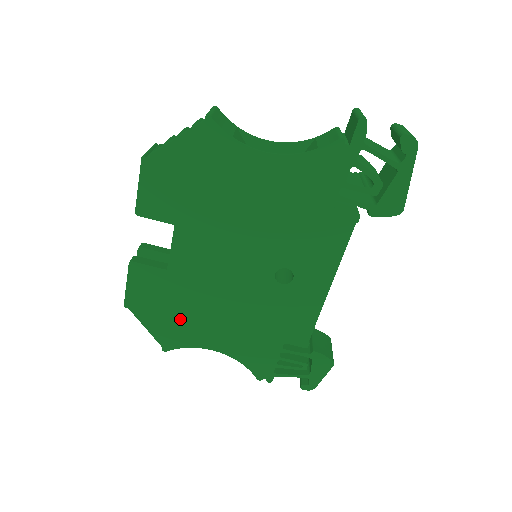
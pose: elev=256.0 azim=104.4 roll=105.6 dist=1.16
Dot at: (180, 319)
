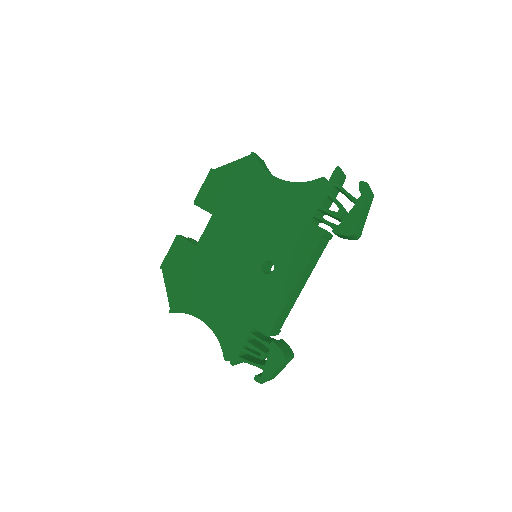
Dot at: (190, 287)
